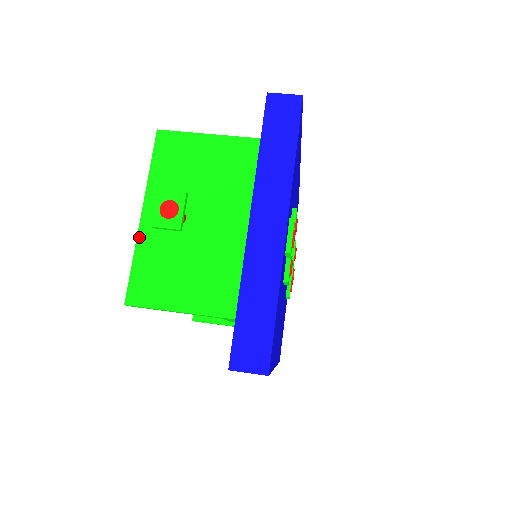
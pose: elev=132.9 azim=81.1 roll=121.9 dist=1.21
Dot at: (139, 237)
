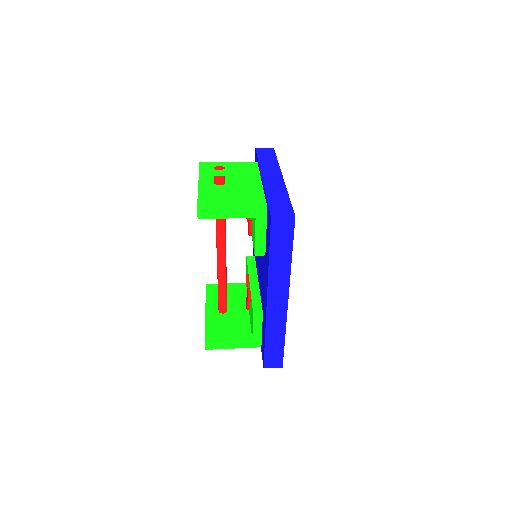
Dot at: (199, 189)
